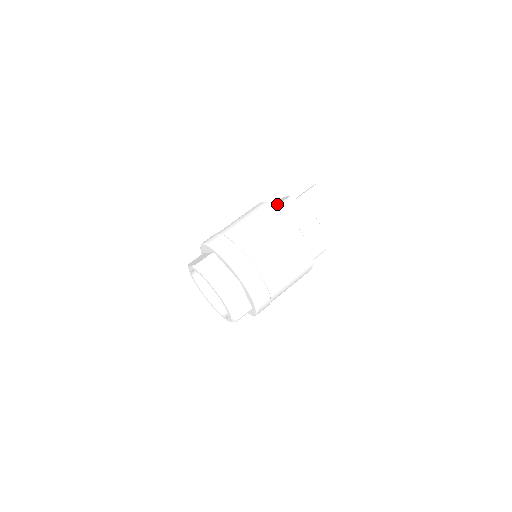
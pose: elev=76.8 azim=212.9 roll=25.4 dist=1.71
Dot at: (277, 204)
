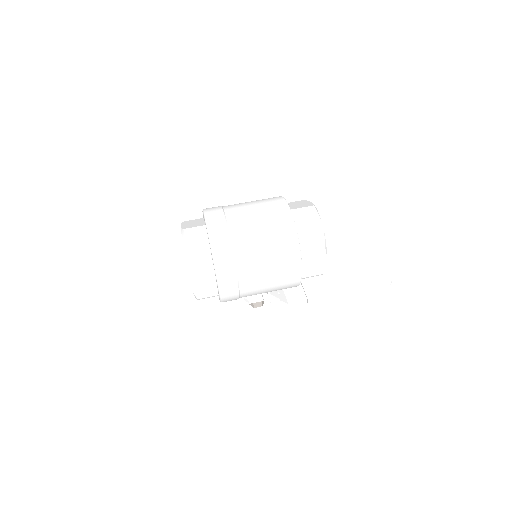
Dot at: occluded
